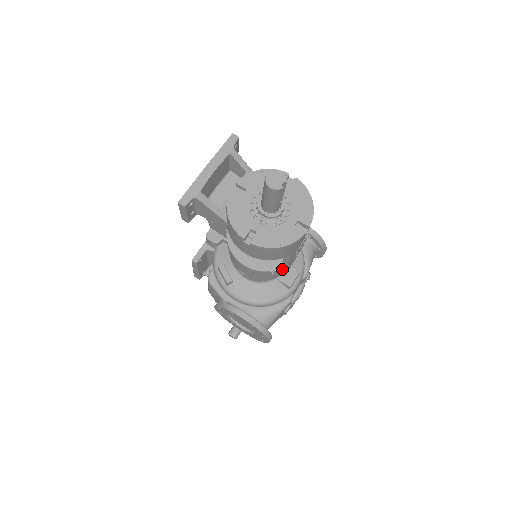
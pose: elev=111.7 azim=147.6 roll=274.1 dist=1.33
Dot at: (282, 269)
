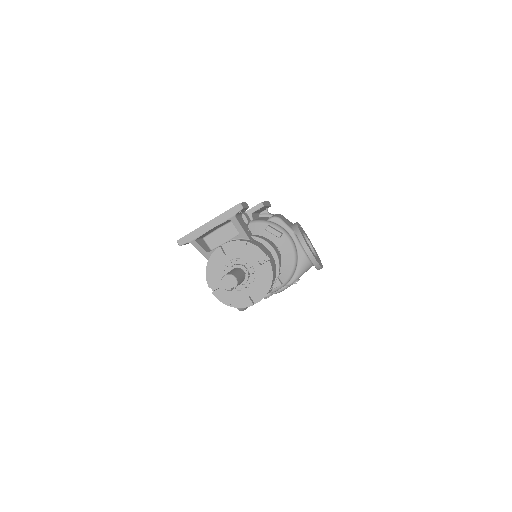
Dot at: occluded
